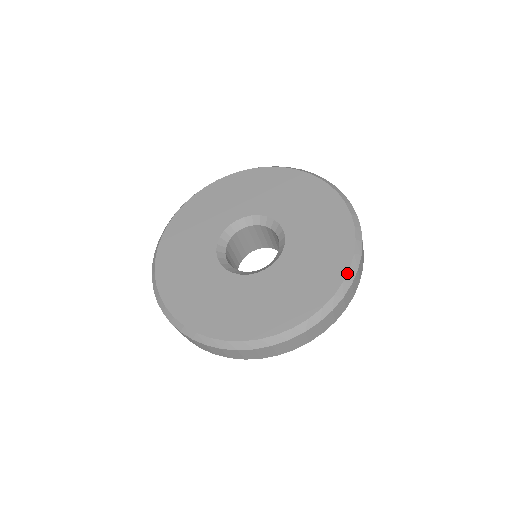
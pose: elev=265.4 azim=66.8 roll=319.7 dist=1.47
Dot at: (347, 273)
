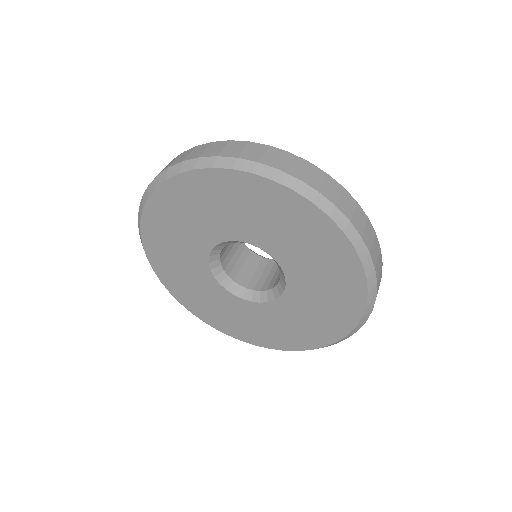
Dot at: (363, 269)
